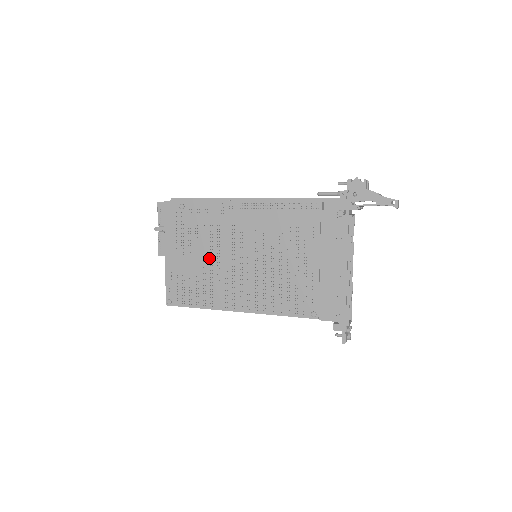
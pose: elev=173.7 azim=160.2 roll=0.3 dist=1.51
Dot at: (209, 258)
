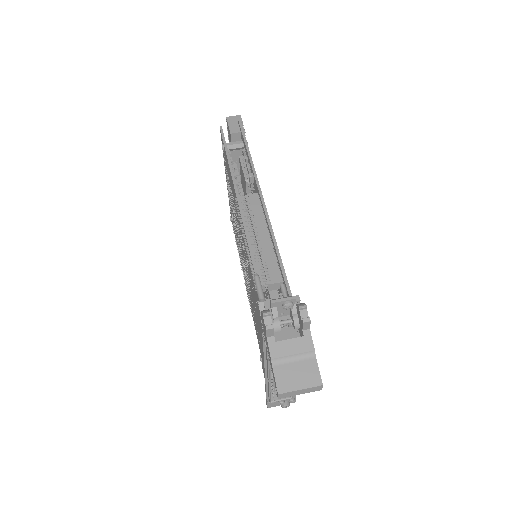
Dot at: occluded
